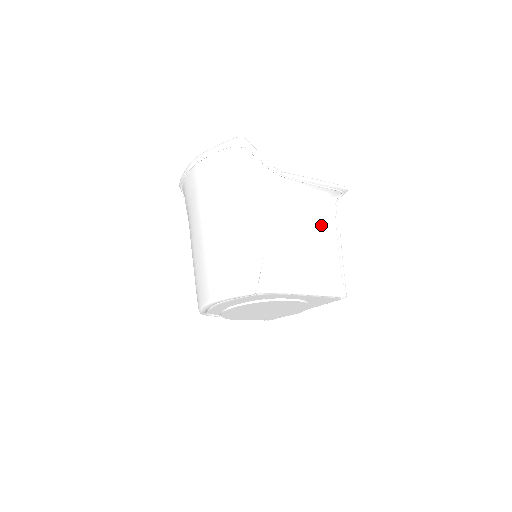
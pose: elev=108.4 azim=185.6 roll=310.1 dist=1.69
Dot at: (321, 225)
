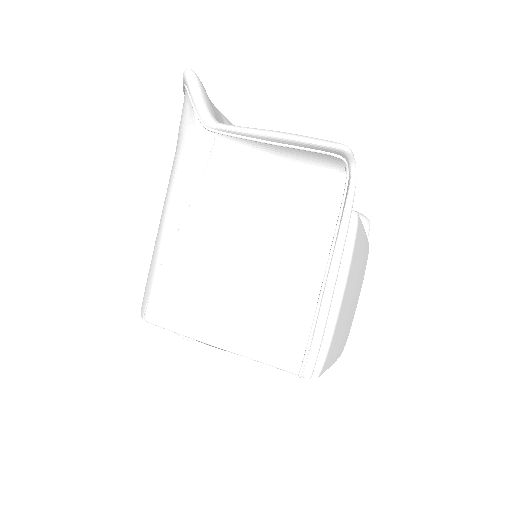
Dot at: (292, 224)
